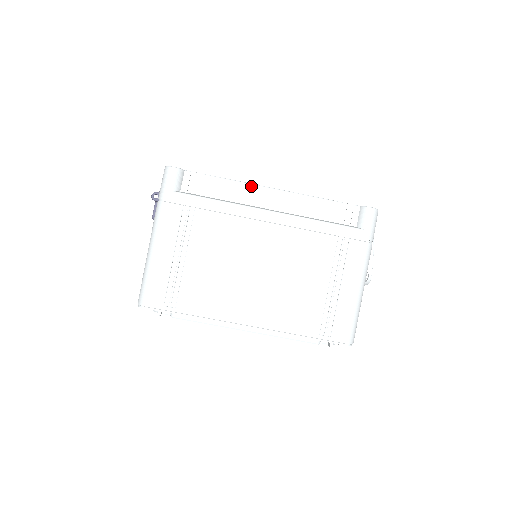
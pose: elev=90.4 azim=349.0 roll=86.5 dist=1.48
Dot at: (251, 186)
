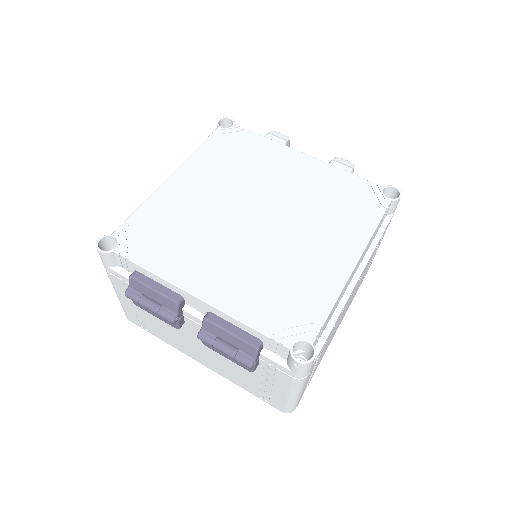
Dot at: (347, 283)
